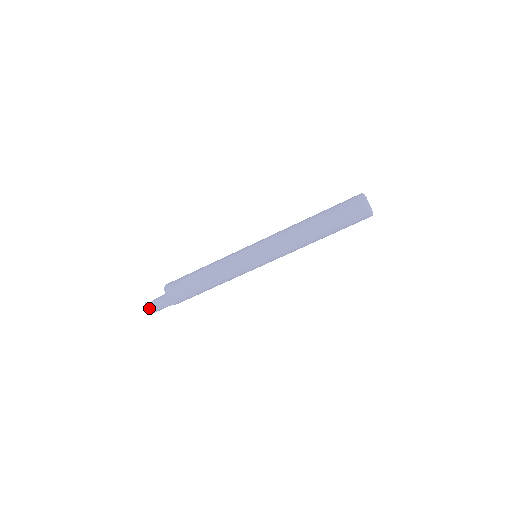
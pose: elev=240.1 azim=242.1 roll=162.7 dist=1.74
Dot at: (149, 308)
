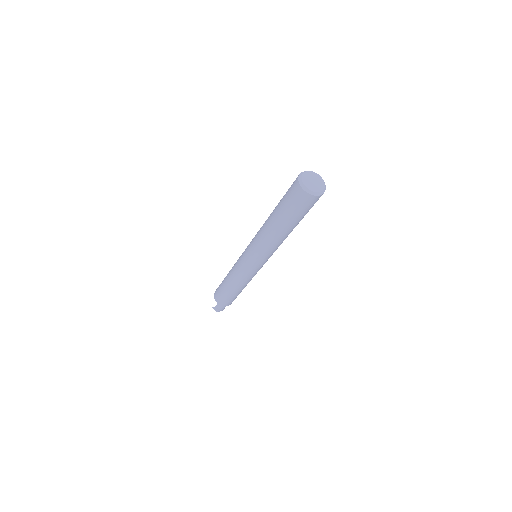
Dot at: (218, 310)
